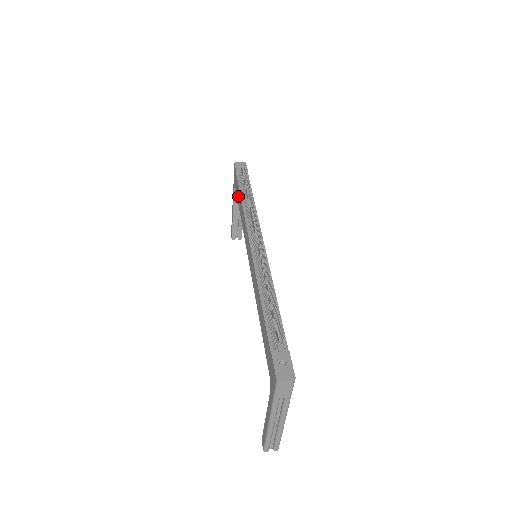
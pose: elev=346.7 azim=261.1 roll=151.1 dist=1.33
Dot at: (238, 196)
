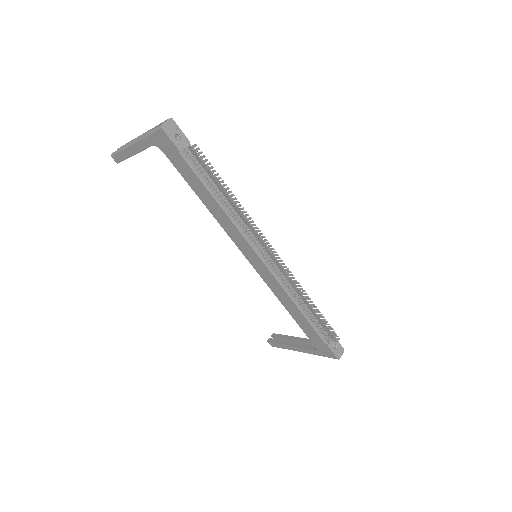
Dot at: (192, 181)
